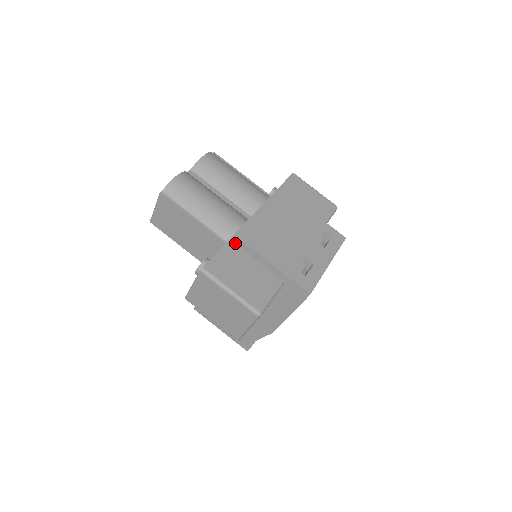
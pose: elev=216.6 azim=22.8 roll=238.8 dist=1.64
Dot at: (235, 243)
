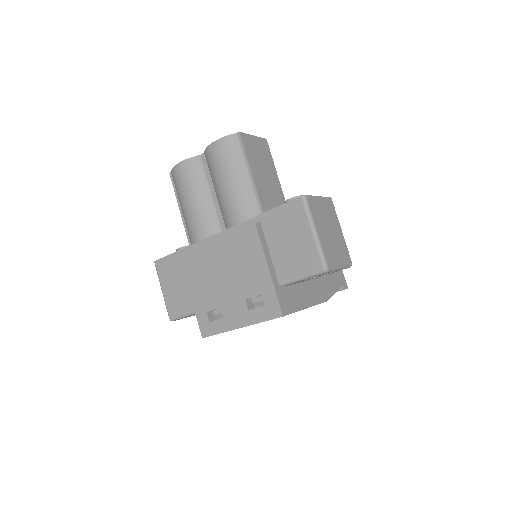
Dot at: occluded
